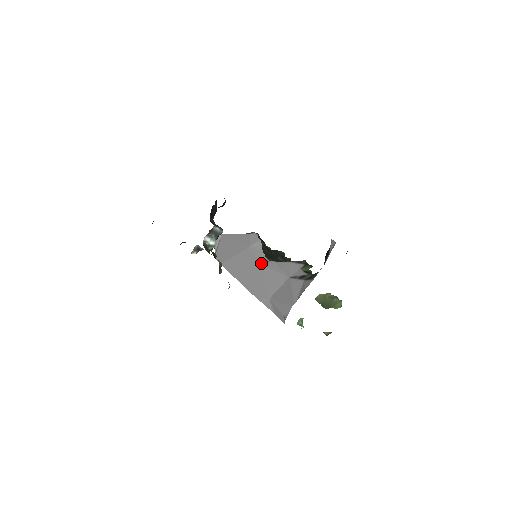
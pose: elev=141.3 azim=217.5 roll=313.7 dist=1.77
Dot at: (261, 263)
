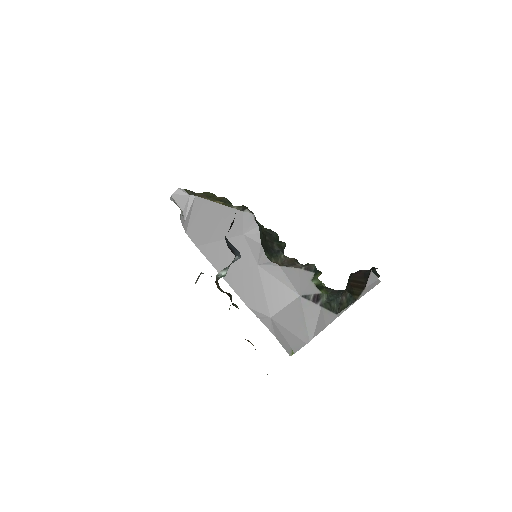
Dot at: (260, 264)
